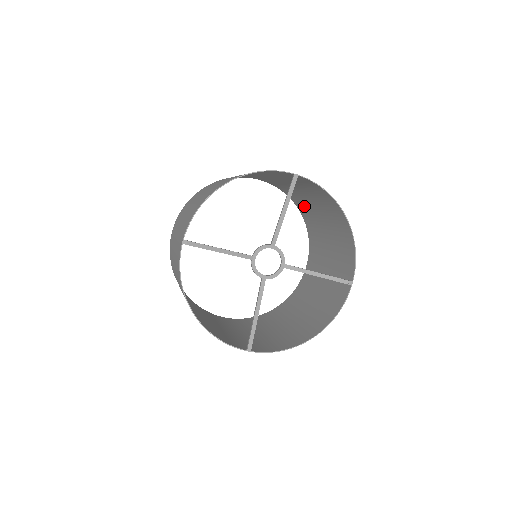
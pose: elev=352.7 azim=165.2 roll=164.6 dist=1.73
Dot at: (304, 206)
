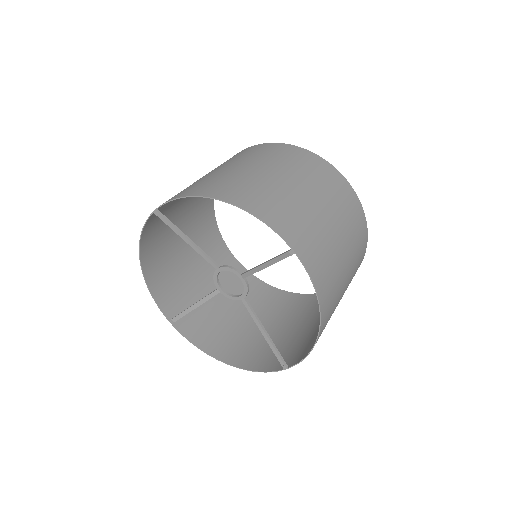
Dot at: (263, 154)
